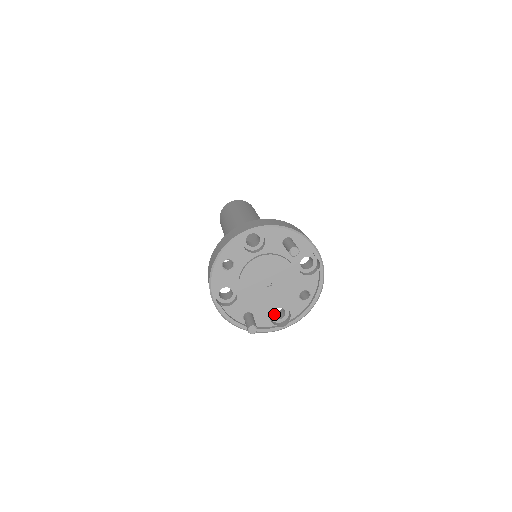
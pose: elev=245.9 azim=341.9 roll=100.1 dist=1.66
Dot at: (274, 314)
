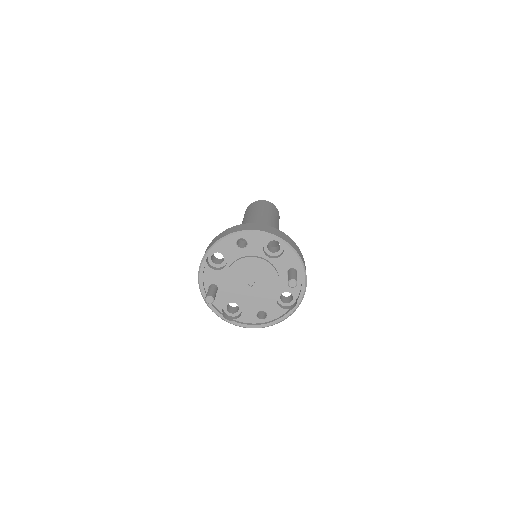
Dot at: (228, 305)
